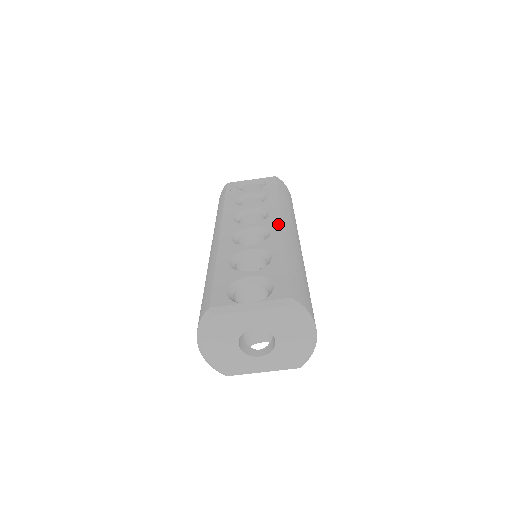
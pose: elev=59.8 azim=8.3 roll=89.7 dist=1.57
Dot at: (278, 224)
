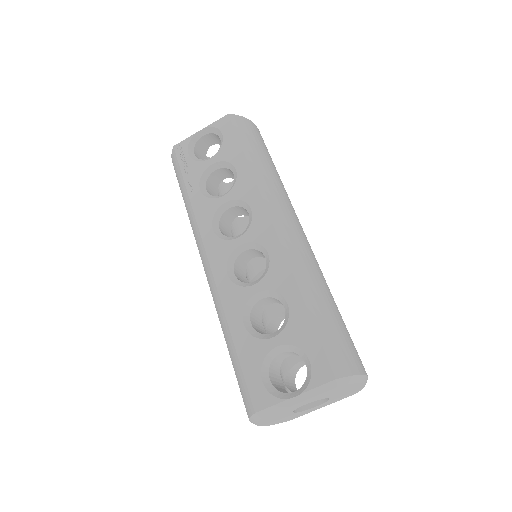
Dot at: (271, 232)
